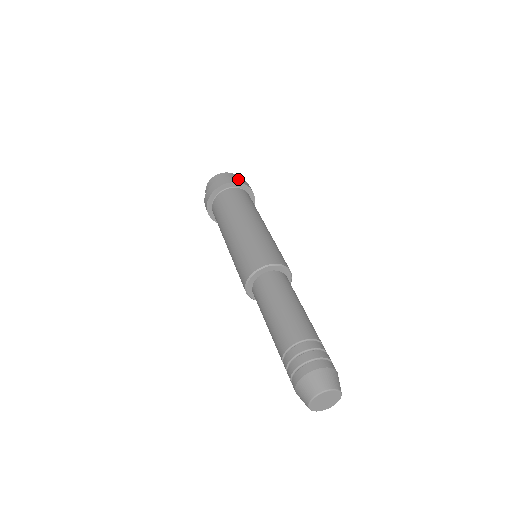
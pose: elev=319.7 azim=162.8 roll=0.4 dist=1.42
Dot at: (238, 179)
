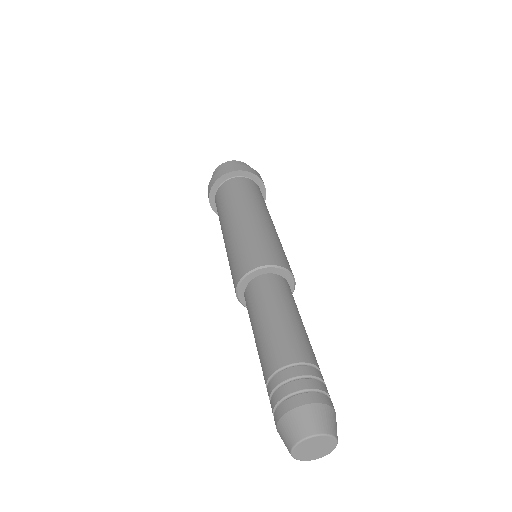
Dot at: occluded
